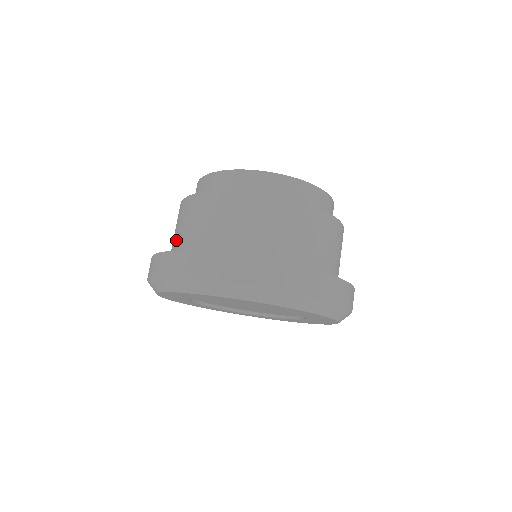
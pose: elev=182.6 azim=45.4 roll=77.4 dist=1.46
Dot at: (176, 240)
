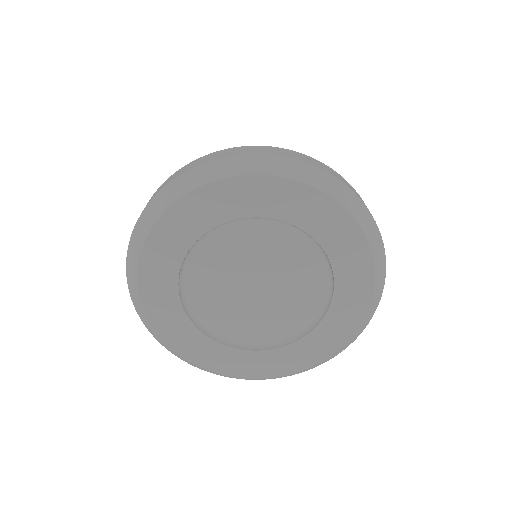
Dot at: occluded
